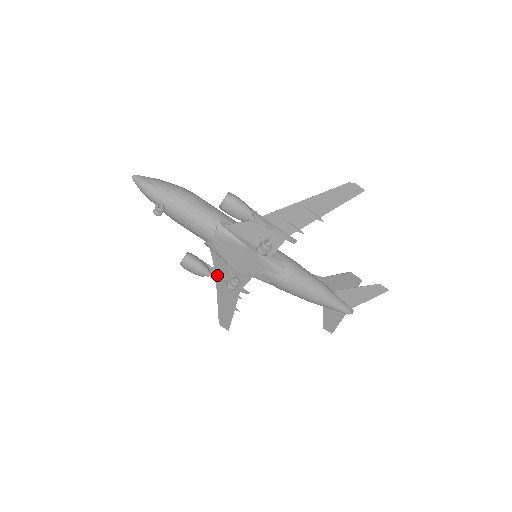
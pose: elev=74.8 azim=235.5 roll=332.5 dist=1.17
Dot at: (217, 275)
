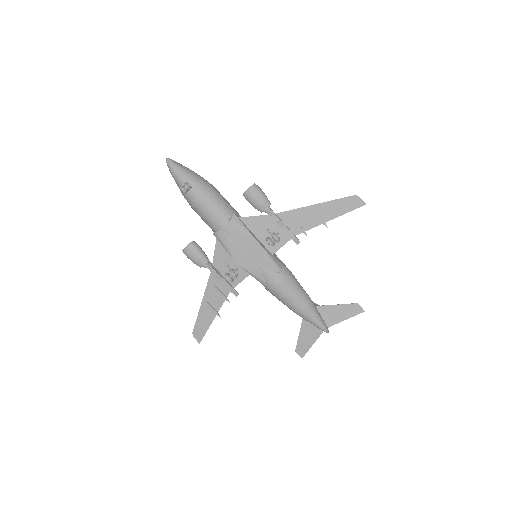
Dot at: (214, 269)
